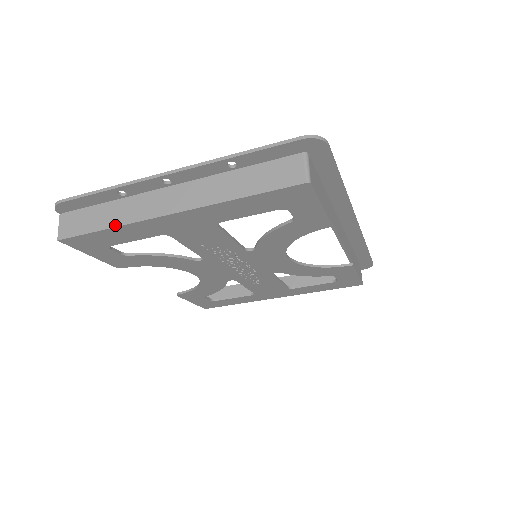
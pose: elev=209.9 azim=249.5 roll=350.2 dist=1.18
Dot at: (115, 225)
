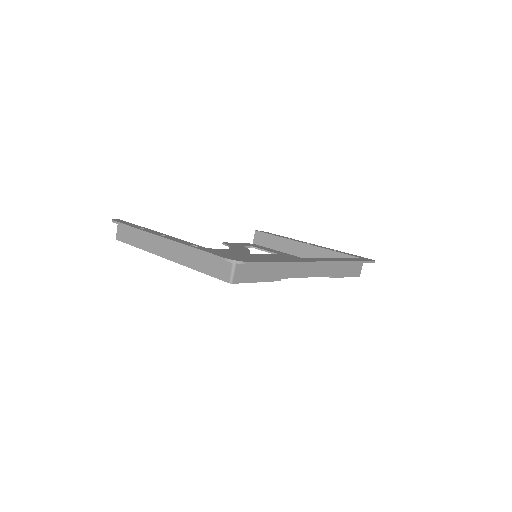
Dot at: (141, 248)
